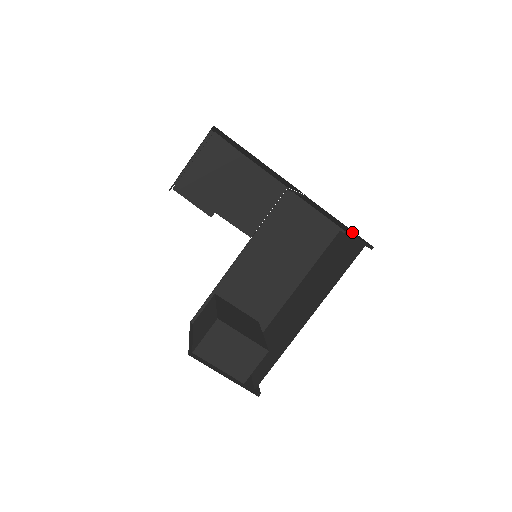
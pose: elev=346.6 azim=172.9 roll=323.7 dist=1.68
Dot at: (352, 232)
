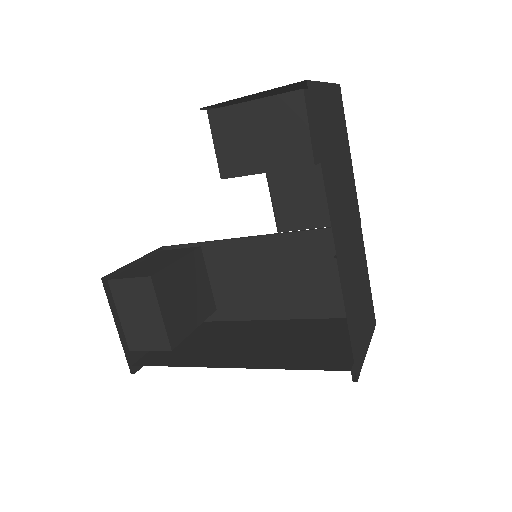
Dot at: (359, 341)
